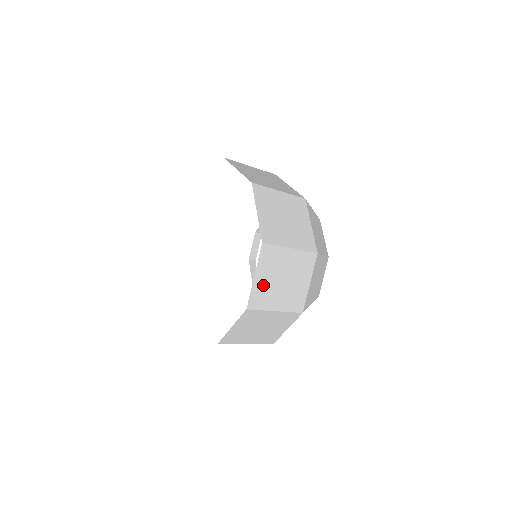
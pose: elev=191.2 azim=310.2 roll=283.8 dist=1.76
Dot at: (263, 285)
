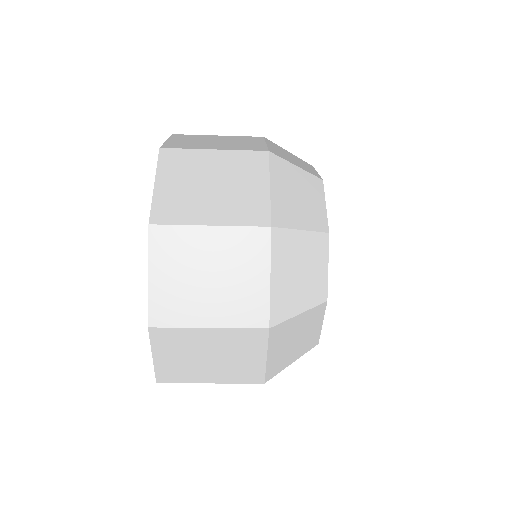
Dot at: (170, 288)
